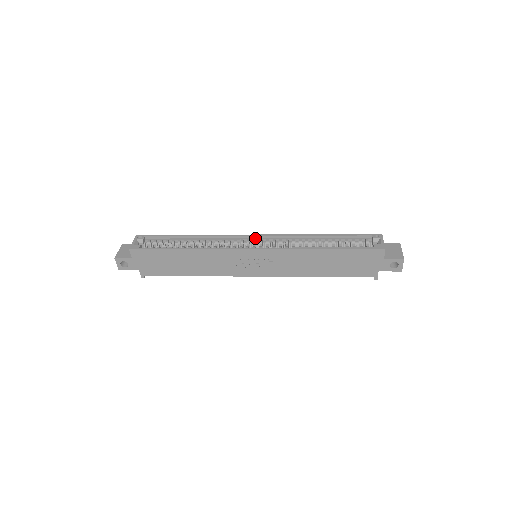
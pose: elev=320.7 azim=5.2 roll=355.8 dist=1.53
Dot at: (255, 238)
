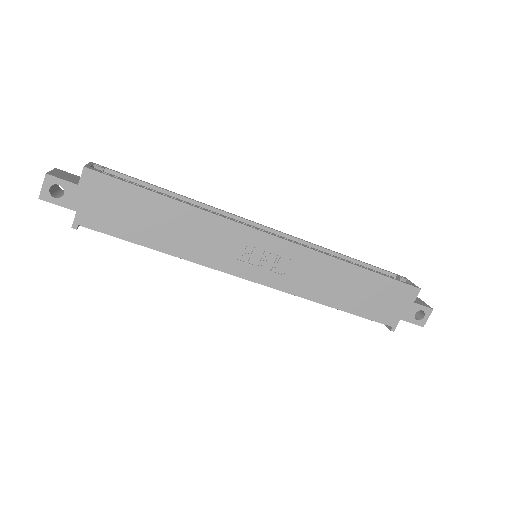
Dot at: (265, 230)
